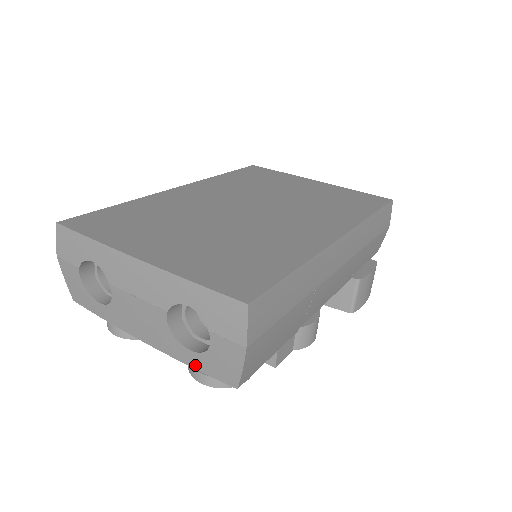
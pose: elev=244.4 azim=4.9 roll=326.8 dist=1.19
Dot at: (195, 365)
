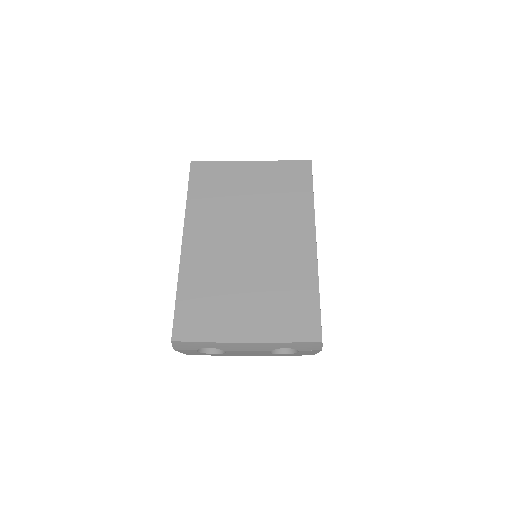
Dot at: occluded
